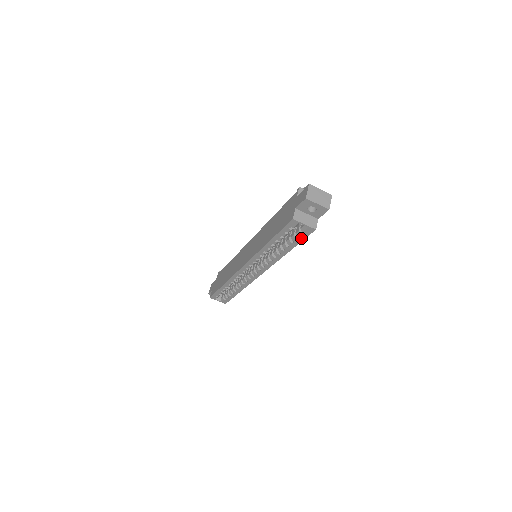
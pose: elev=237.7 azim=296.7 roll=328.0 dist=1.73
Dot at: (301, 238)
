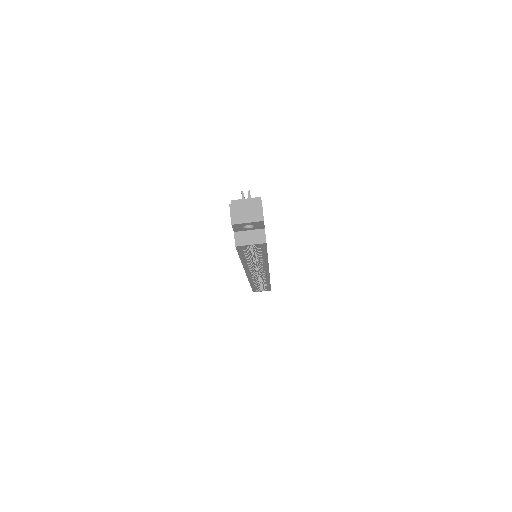
Dot at: (263, 250)
